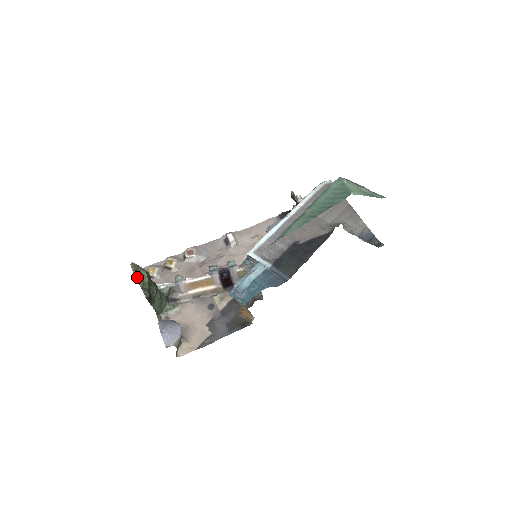
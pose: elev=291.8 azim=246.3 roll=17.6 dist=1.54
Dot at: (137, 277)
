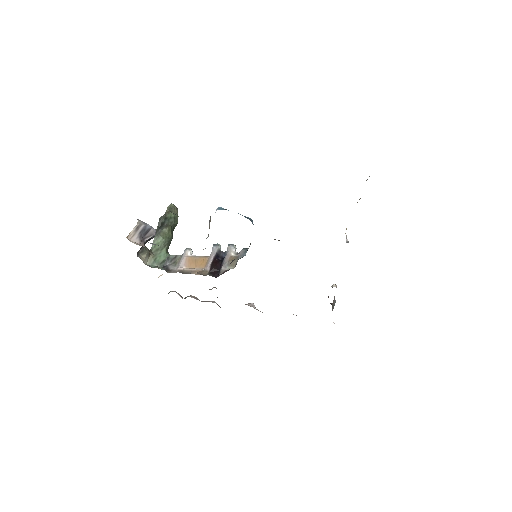
Dot at: (171, 207)
